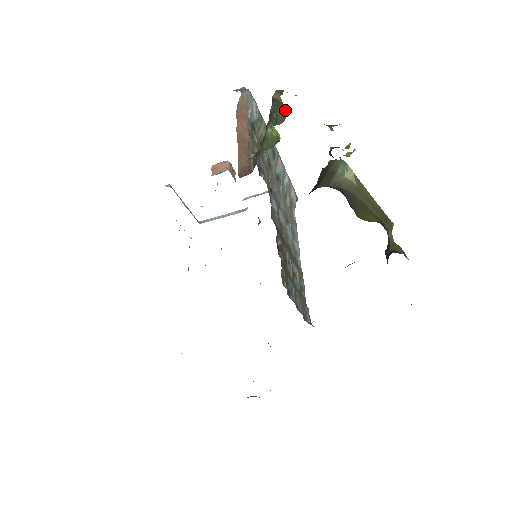
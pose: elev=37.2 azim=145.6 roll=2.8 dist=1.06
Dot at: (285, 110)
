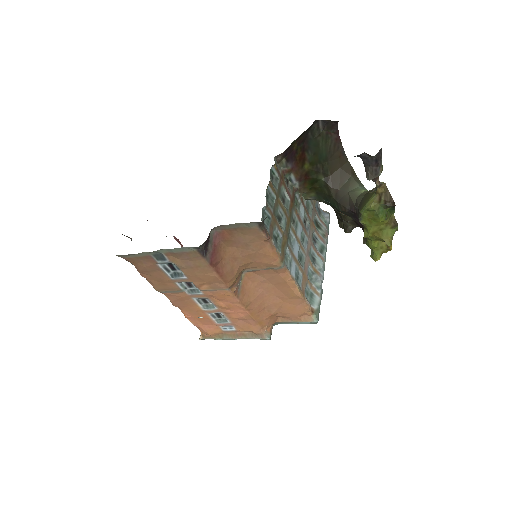
Dot at: occluded
